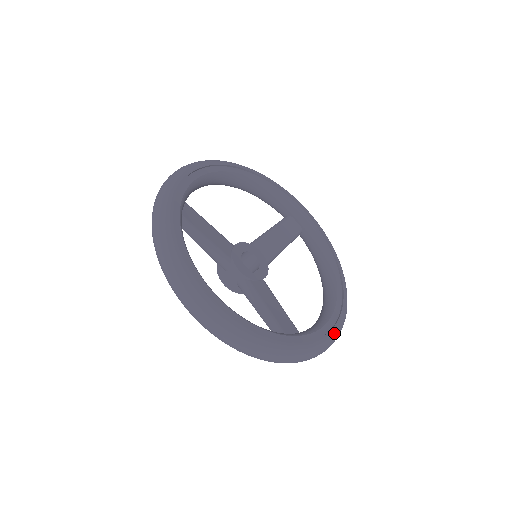
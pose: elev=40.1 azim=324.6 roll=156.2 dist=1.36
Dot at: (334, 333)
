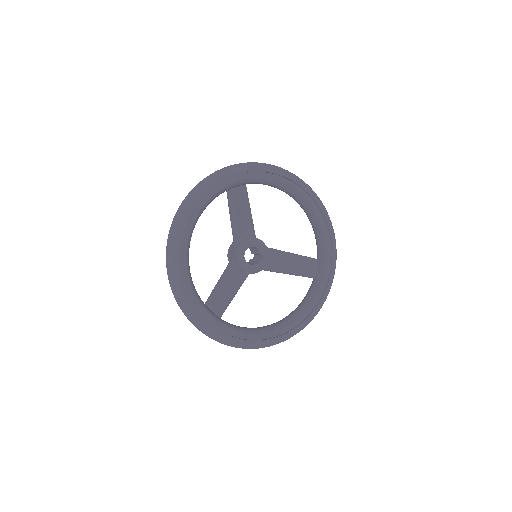
Dot at: (333, 237)
